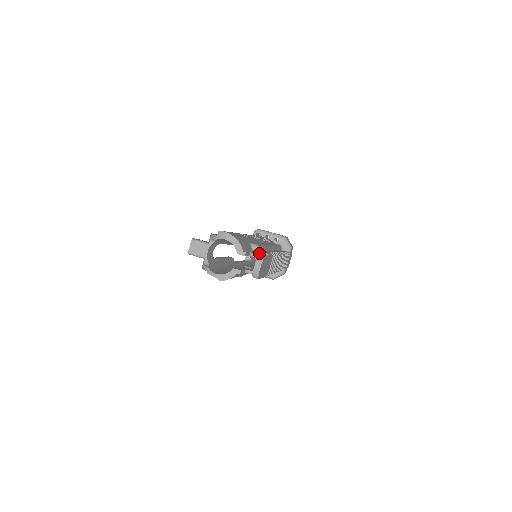
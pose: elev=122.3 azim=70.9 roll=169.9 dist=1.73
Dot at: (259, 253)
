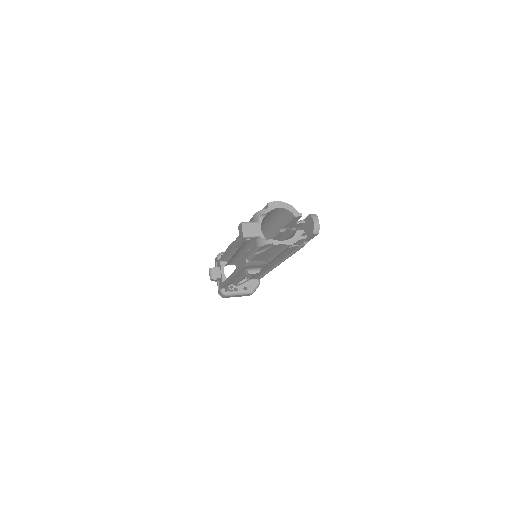
Dot at: occluded
